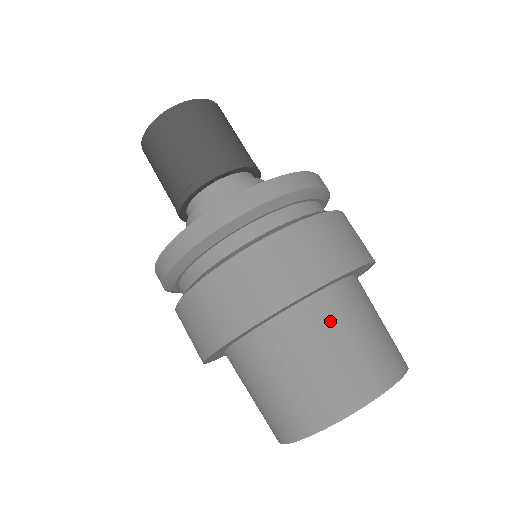
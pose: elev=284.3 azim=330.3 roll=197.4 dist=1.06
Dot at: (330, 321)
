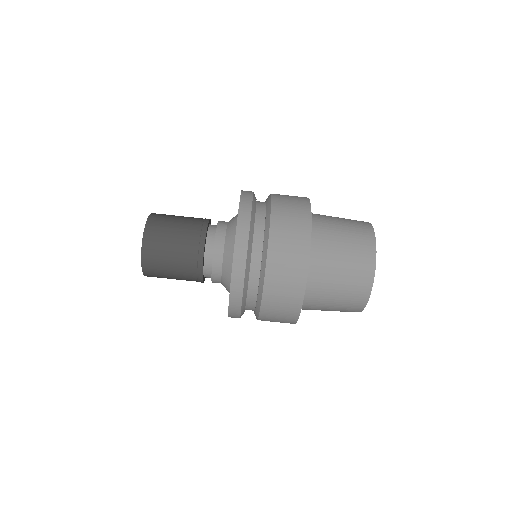
Dot at: (327, 250)
